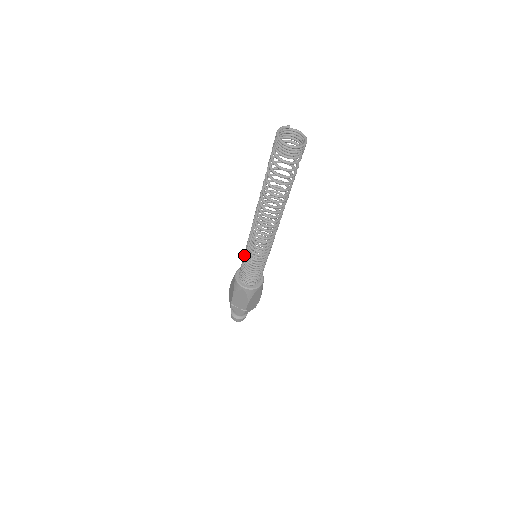
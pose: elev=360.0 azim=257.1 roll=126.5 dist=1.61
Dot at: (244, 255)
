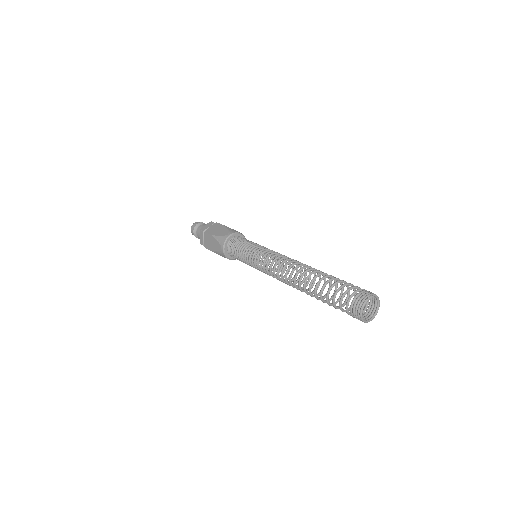
Dot at: (247, 258)
